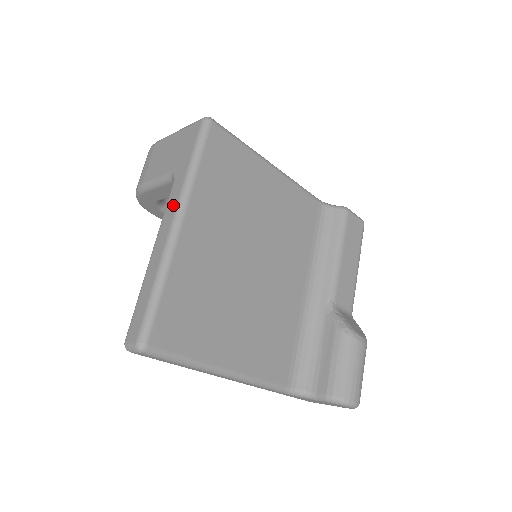
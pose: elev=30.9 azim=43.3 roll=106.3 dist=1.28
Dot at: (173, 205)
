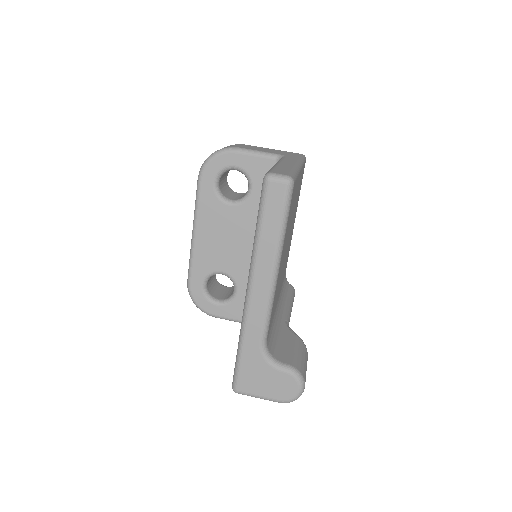
Dot at: (293, 160)
